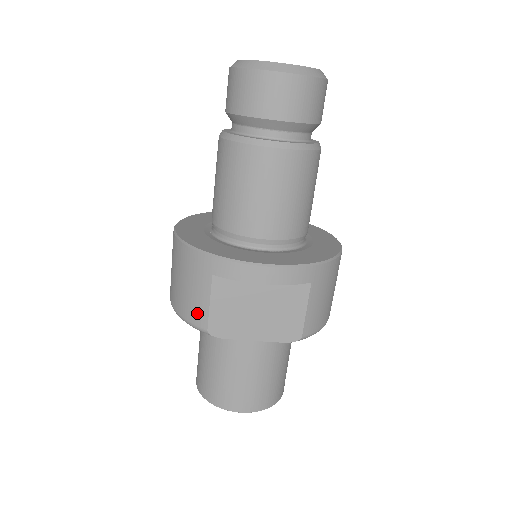
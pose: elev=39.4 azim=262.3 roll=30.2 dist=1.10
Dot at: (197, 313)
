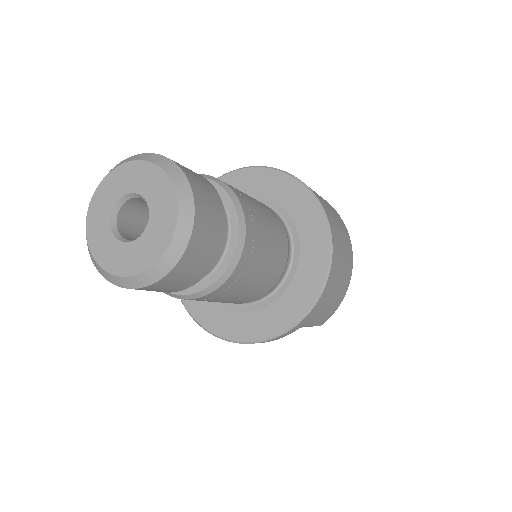
Dot at: occluded
